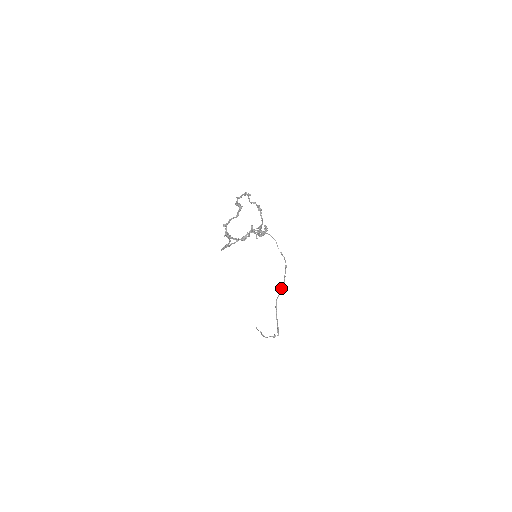
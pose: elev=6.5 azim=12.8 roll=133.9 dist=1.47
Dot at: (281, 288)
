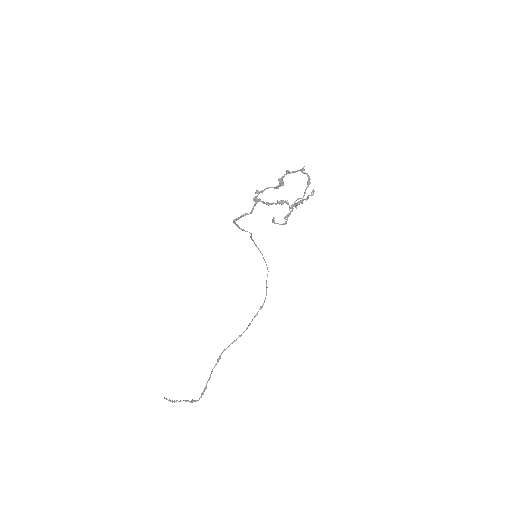
Dot at: (237, 338)
